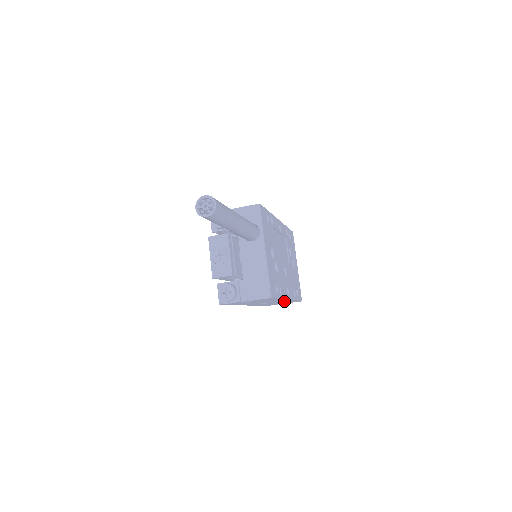
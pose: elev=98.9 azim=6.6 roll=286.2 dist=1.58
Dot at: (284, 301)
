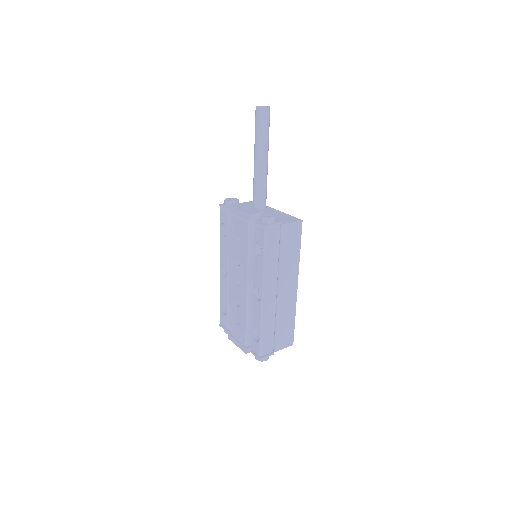
Dot at: (289, 305)
